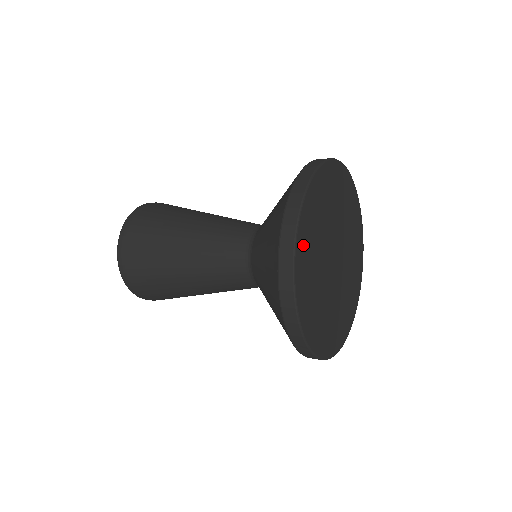
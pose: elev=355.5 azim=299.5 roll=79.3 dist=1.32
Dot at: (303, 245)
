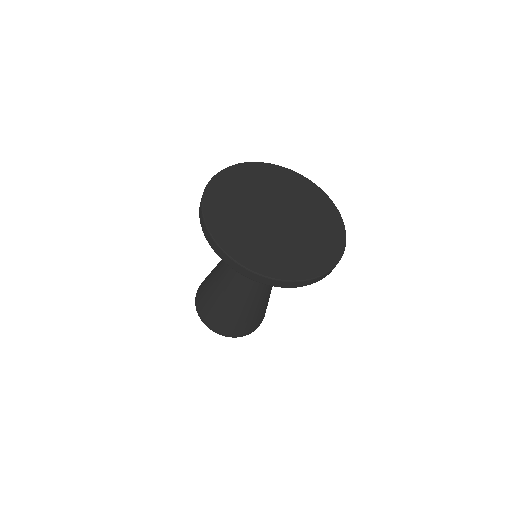
Dot at: (220, 187)
